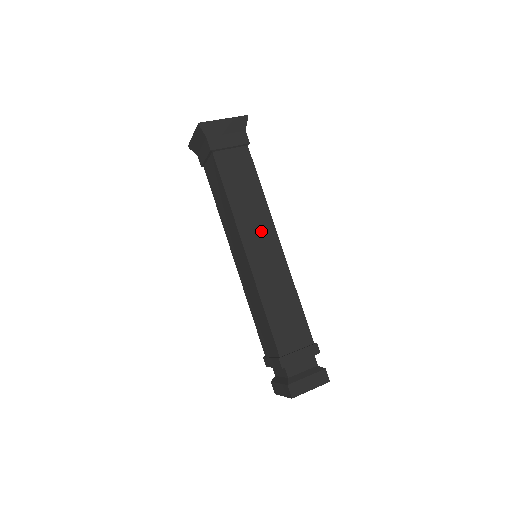
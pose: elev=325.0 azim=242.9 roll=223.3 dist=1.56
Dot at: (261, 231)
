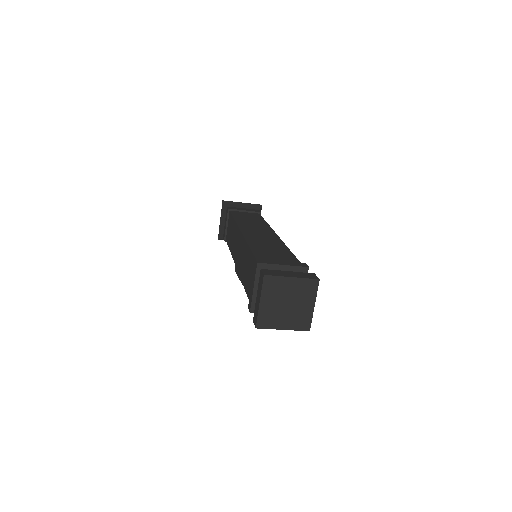
Dot at: (259, 229)
